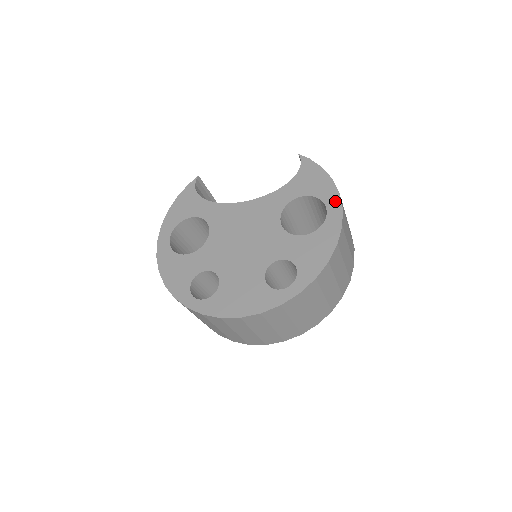
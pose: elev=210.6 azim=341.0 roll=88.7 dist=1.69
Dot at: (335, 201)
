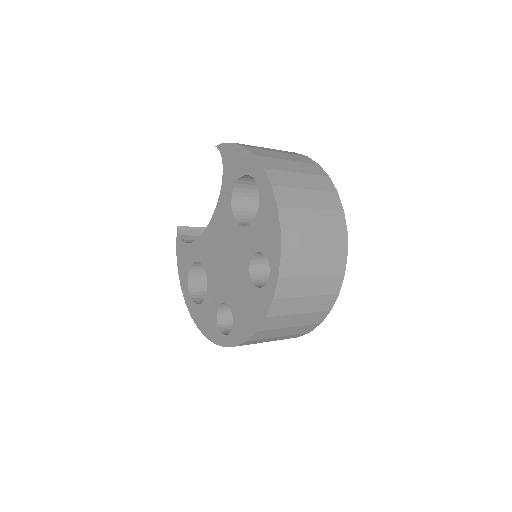
Dot at: (256, 166)
